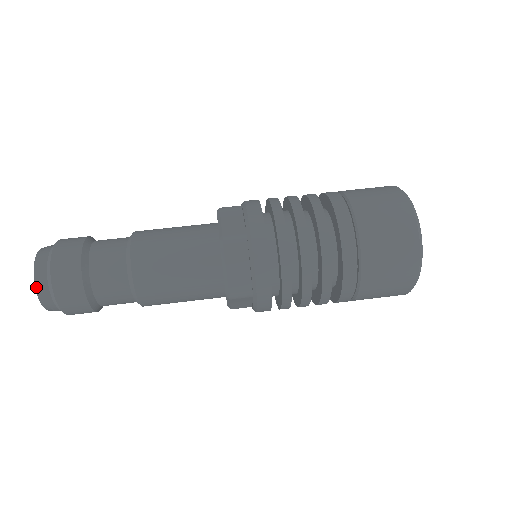
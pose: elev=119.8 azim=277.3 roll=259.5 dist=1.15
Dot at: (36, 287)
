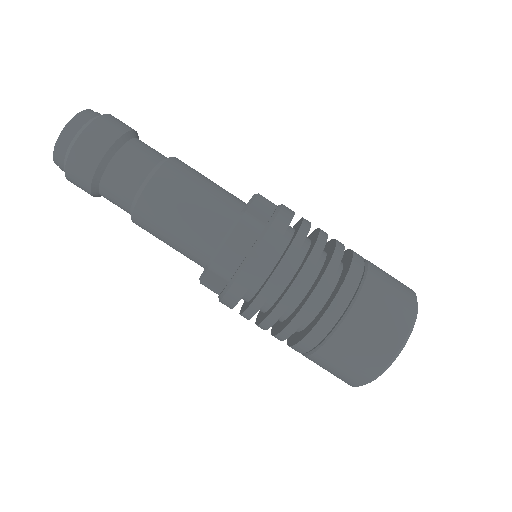
Dot at: (62, 132)
